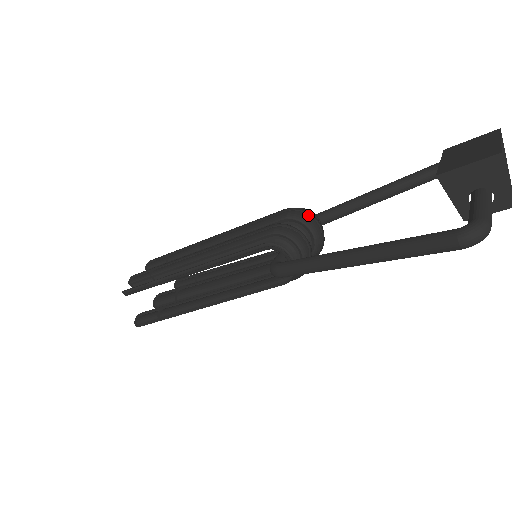
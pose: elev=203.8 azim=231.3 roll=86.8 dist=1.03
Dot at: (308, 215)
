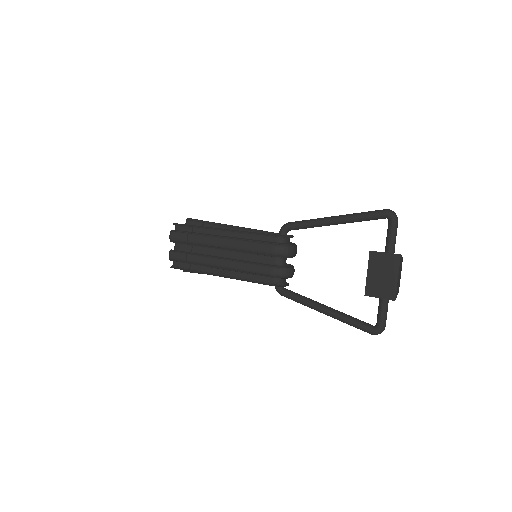
Dot at: (287, 248)
